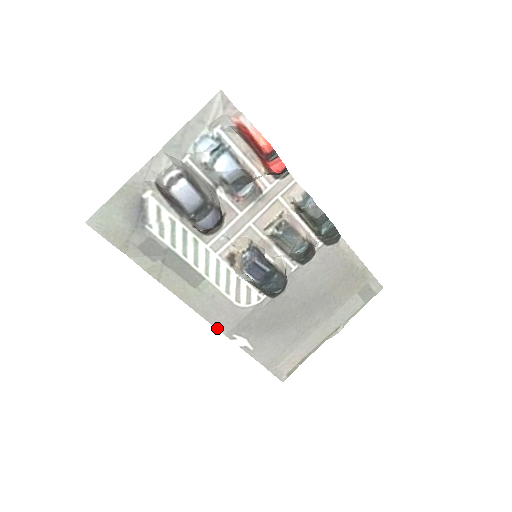
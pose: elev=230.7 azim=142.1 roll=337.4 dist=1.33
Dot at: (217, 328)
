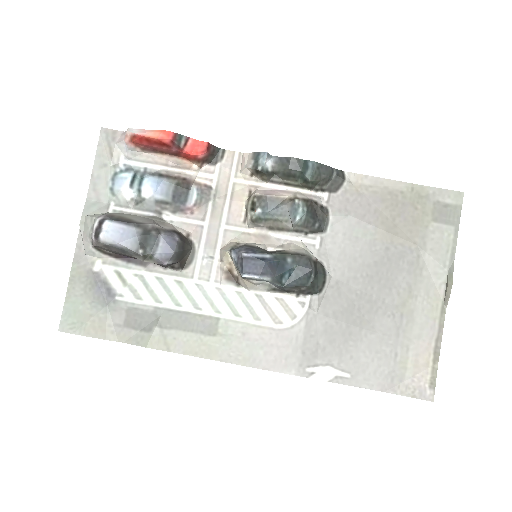
Dot at: (279, 371)
